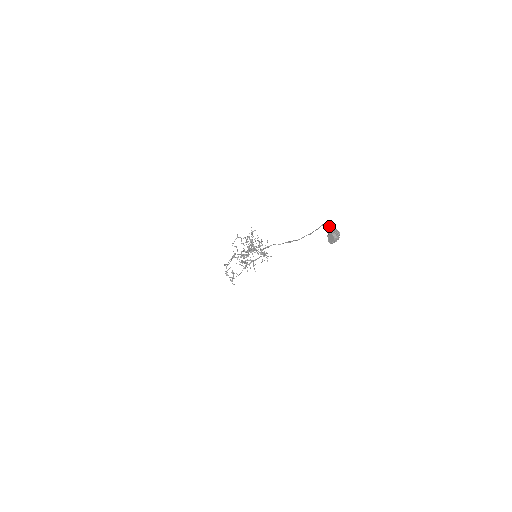
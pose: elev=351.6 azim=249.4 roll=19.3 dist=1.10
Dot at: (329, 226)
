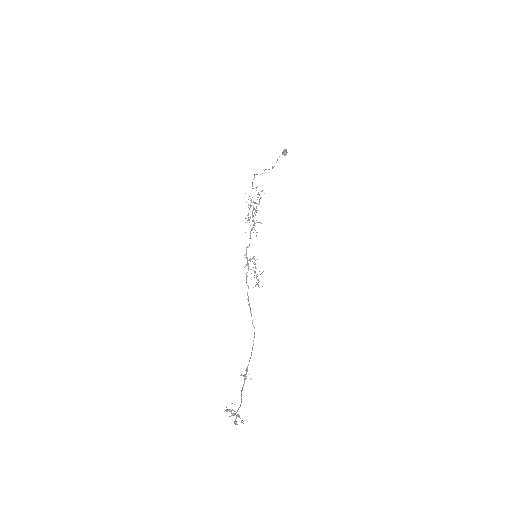
Dot at: occluded
